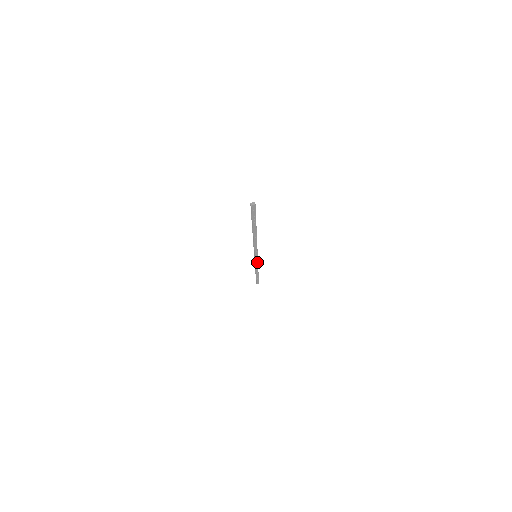
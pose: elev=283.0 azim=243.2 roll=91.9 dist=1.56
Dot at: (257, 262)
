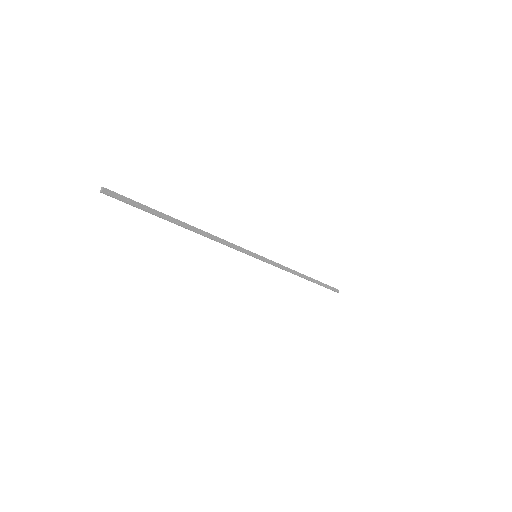
Dot at: (274, 263)
